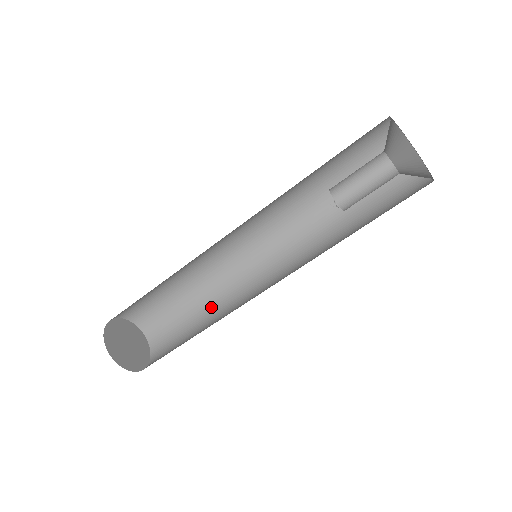
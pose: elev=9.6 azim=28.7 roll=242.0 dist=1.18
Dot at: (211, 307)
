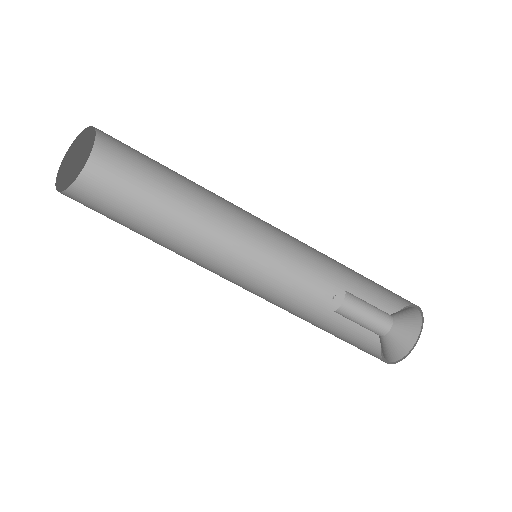
Dot at: (175, 214)
